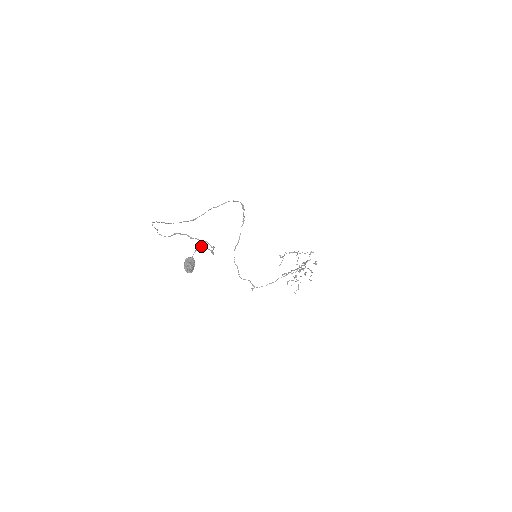
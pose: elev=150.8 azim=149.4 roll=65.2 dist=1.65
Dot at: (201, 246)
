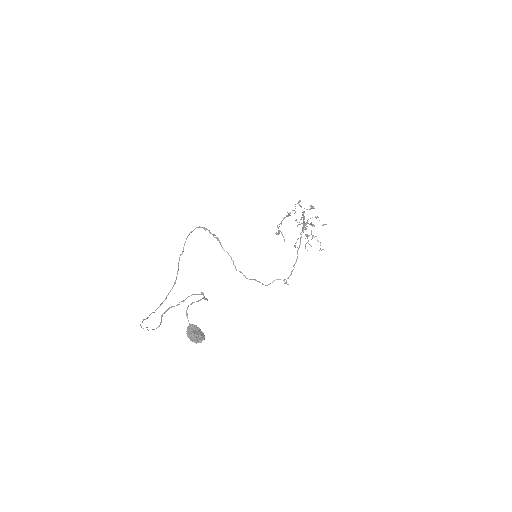
Dot at: occluded
